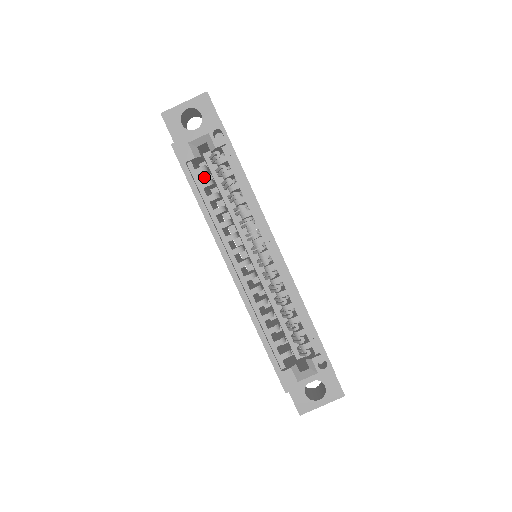
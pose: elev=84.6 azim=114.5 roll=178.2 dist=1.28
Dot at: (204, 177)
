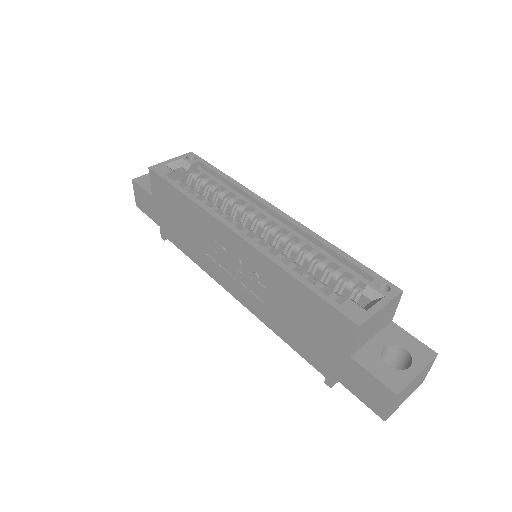
Dot at: occluded
